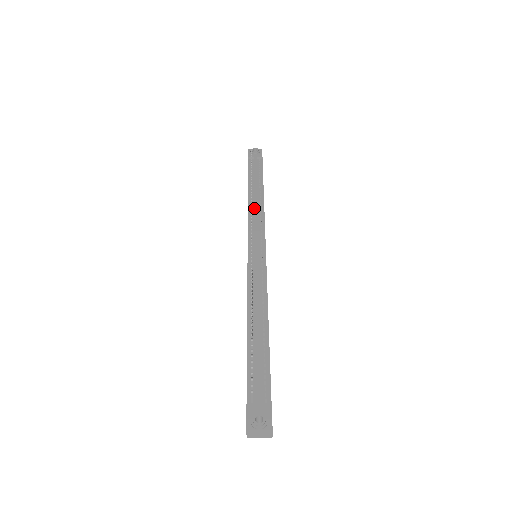
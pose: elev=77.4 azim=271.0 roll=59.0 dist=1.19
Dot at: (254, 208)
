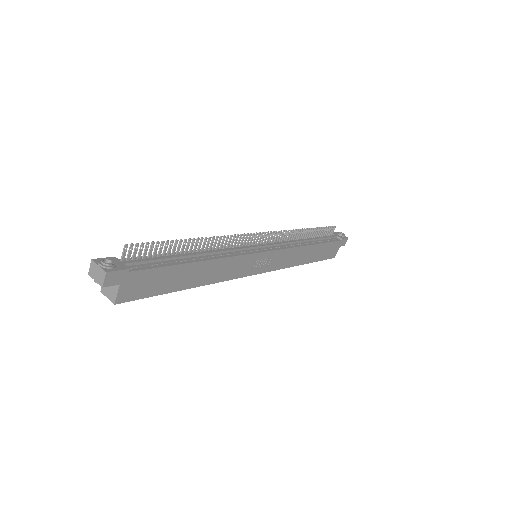
Dot at: (293, 241)
